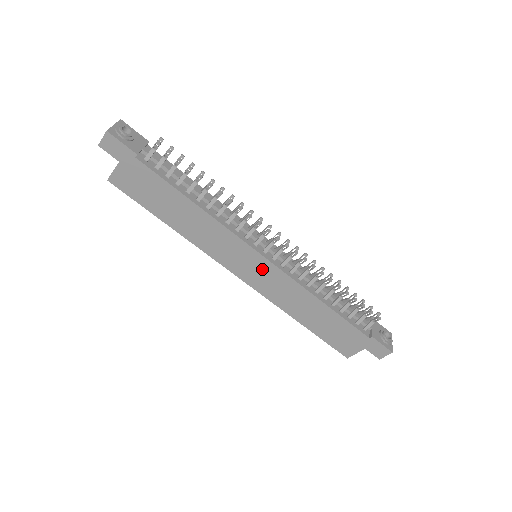
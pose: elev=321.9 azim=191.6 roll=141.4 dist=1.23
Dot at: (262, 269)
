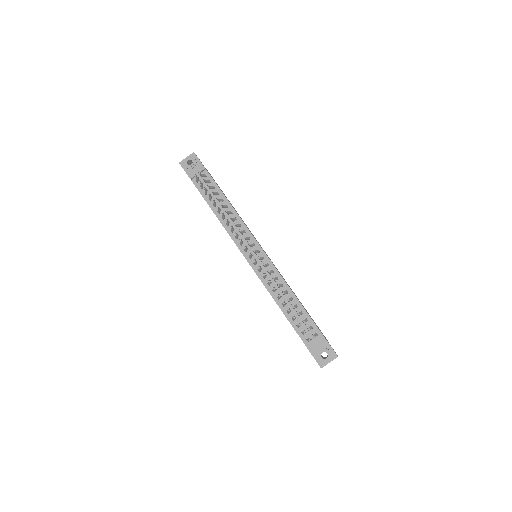
Dot at: occluded
